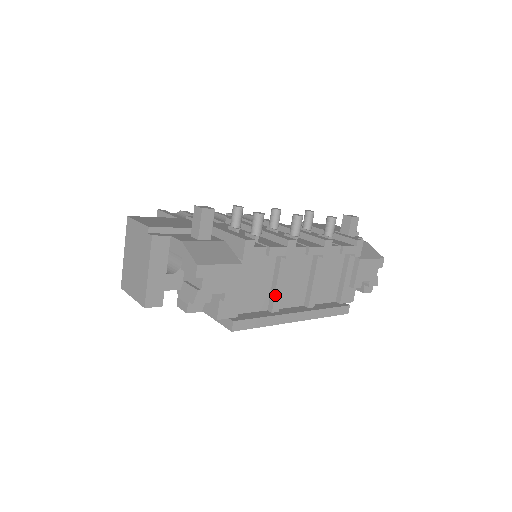
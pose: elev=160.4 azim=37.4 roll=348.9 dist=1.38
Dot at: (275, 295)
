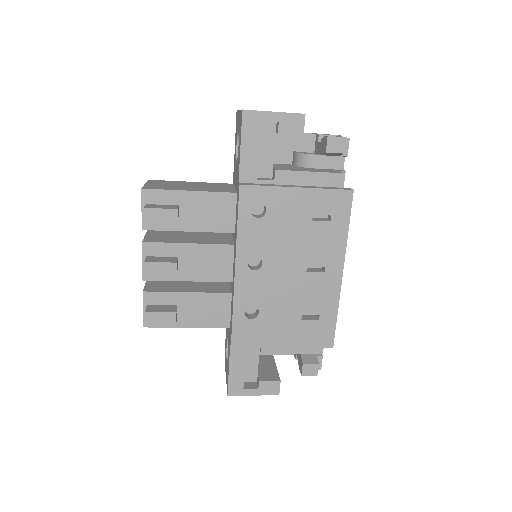
Dot at: occluded
